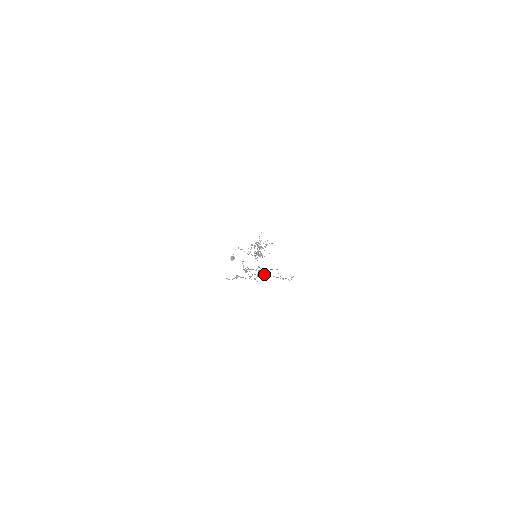
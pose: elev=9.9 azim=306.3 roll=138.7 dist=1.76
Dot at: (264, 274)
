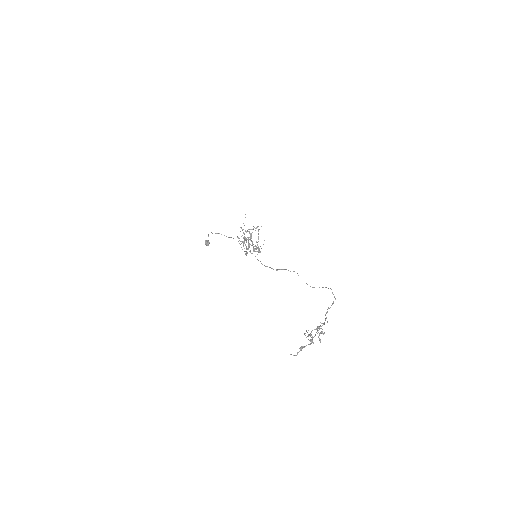
Dot at: (321, 323)
